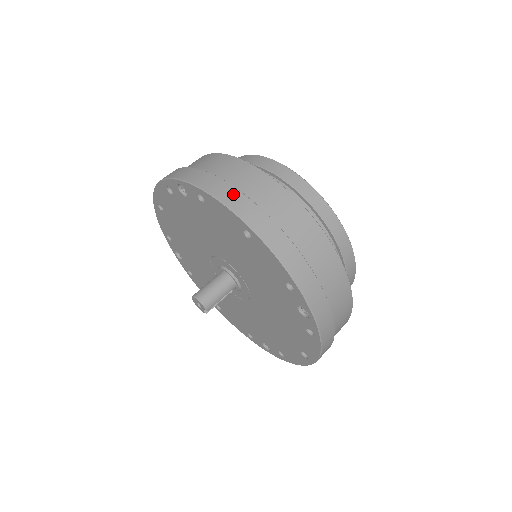
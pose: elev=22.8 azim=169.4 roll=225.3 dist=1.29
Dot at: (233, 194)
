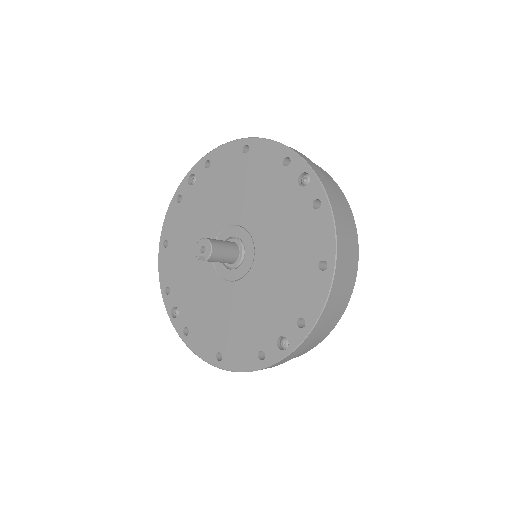
Dot at: (343, 232)
